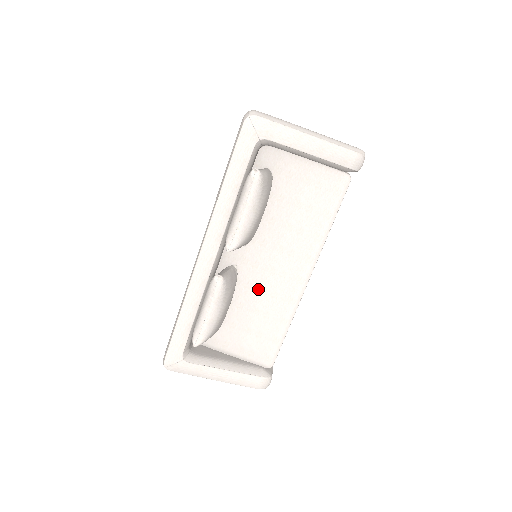
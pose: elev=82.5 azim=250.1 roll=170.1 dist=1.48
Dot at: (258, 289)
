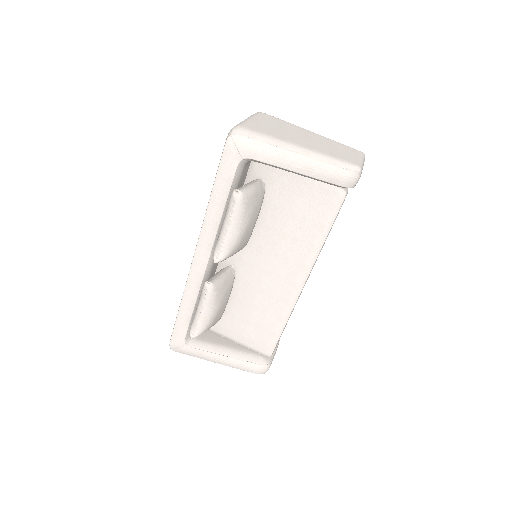
Dot at: (255, 289)
